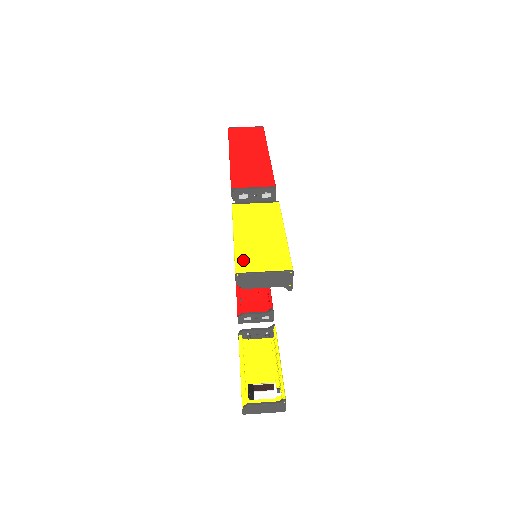
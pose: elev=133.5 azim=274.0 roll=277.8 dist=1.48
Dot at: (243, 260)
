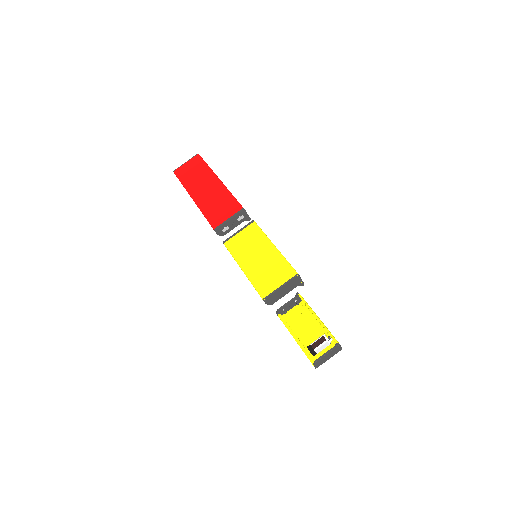
Dot at: (261, 286)
